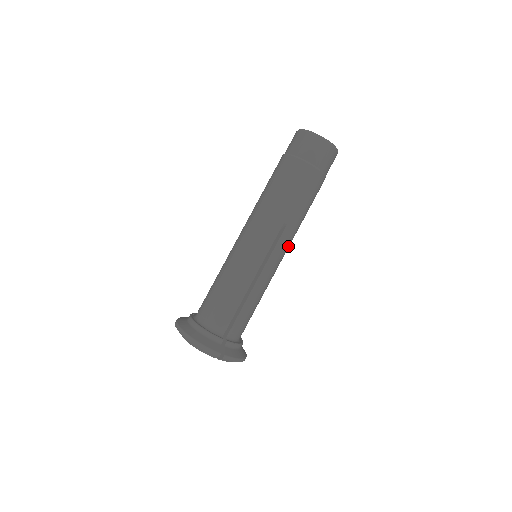
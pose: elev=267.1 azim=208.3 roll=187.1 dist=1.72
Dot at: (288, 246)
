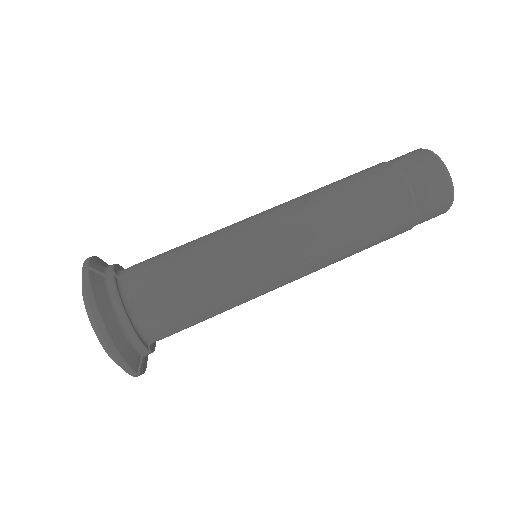
Dot at: occluded
